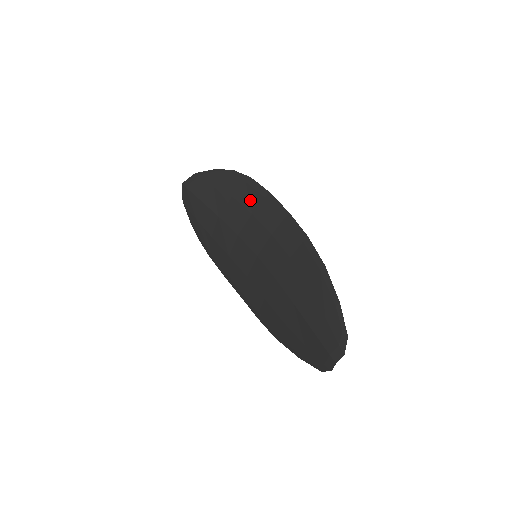
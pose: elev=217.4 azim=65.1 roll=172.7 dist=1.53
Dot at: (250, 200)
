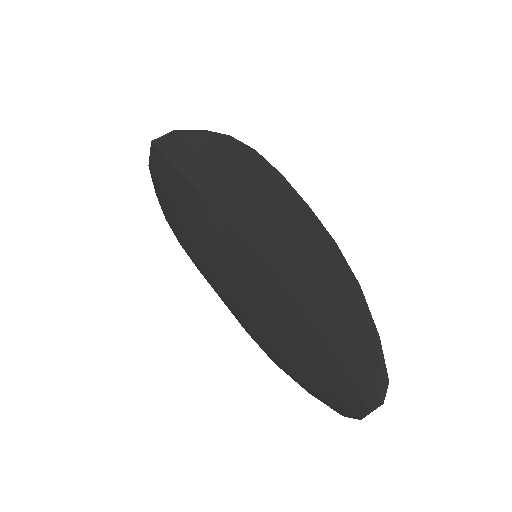
Dot at: (253, 181)
